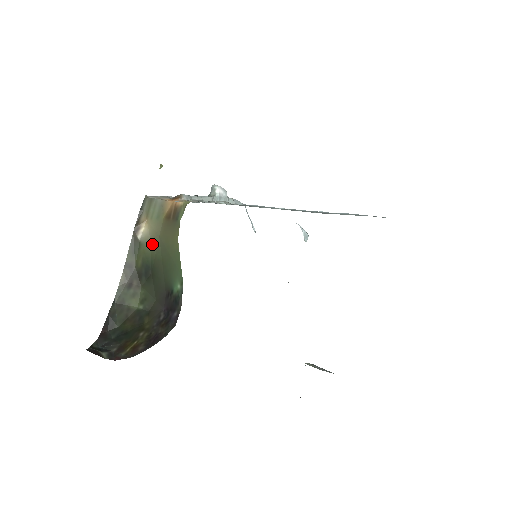
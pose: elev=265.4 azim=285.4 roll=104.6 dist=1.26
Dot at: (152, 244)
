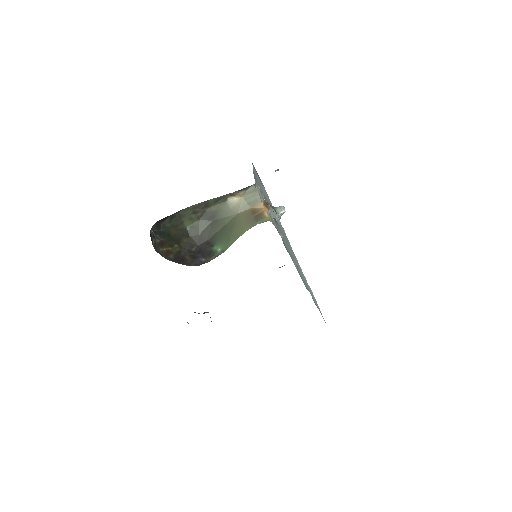
Dot at: (230, 211)
